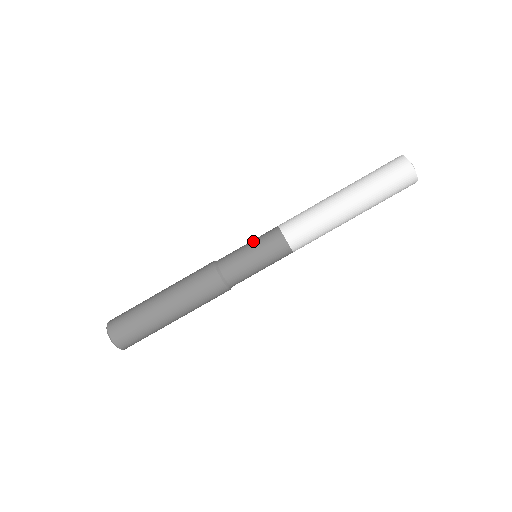
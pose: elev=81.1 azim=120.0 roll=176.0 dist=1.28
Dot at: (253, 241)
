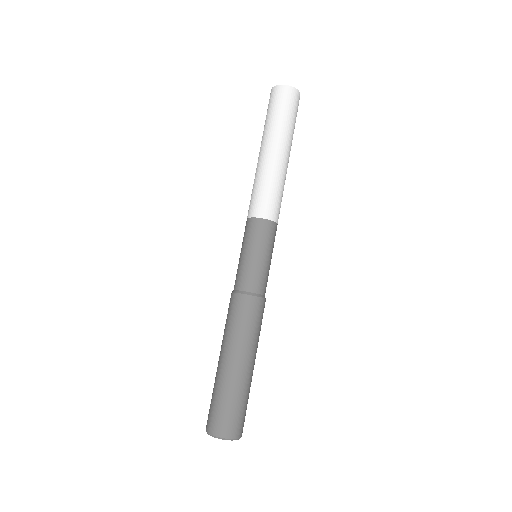
Dot at: (243, 247)
